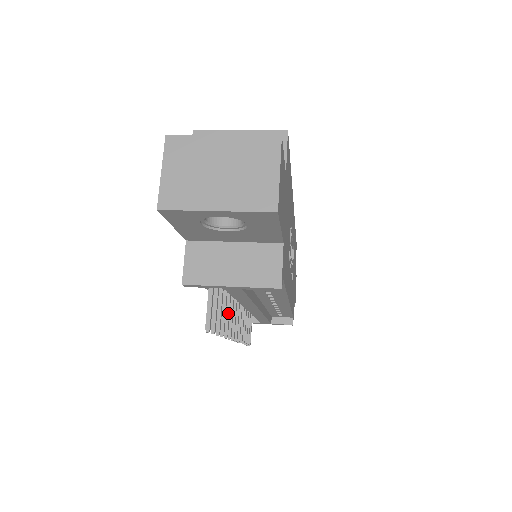
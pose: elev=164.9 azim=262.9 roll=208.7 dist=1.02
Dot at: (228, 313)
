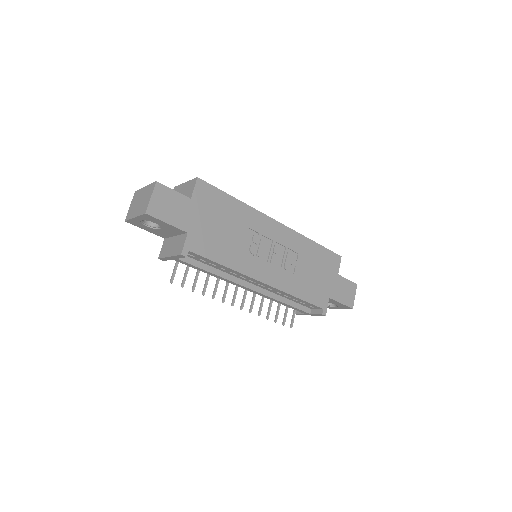
Dot at: (216, 285)
